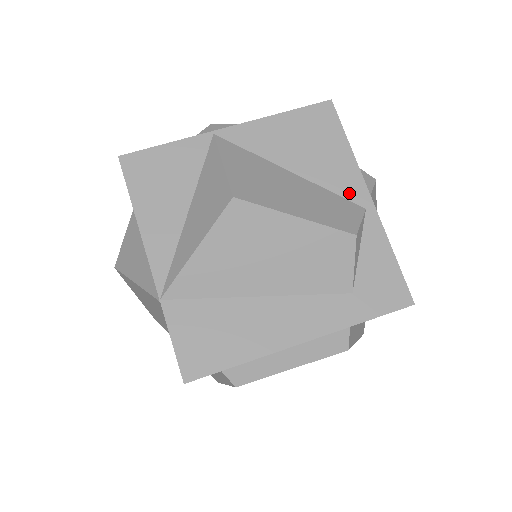
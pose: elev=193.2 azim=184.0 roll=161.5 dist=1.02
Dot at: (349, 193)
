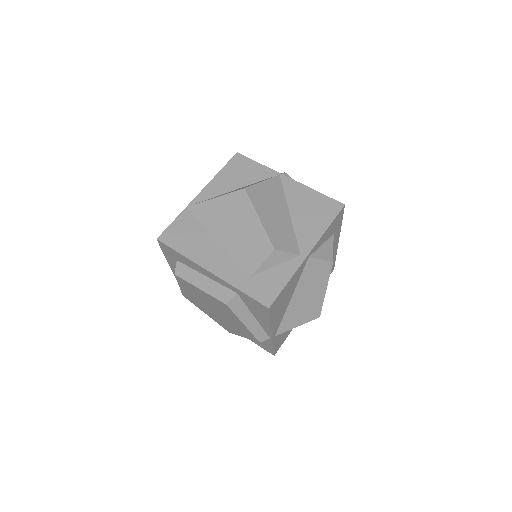
Dot at: (302, 243)
